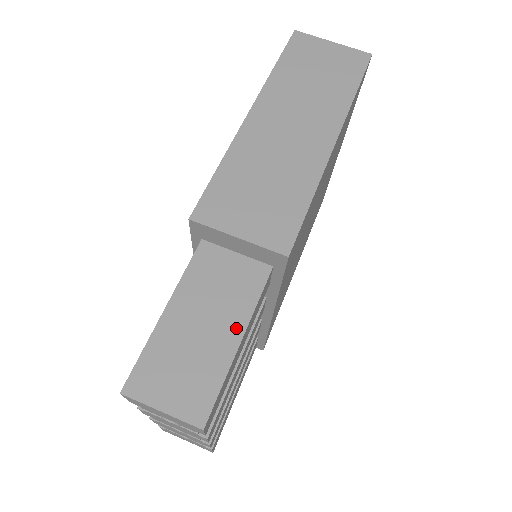
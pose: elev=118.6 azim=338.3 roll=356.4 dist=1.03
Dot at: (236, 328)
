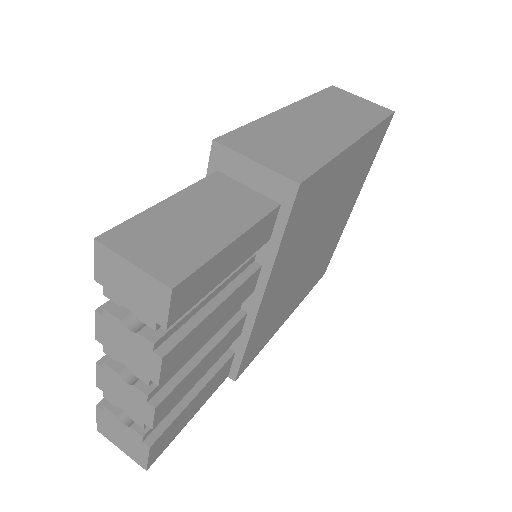
Dot at: (232, 230)
